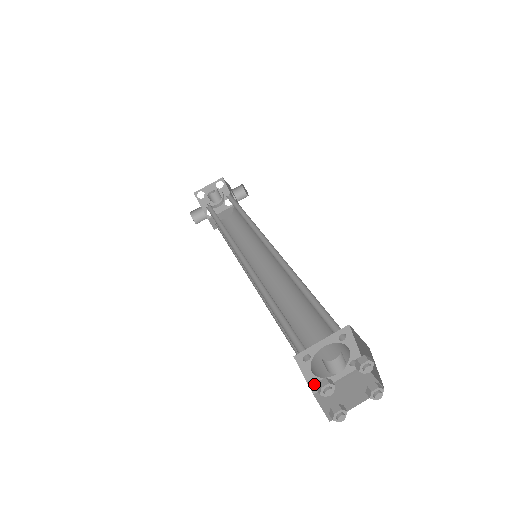
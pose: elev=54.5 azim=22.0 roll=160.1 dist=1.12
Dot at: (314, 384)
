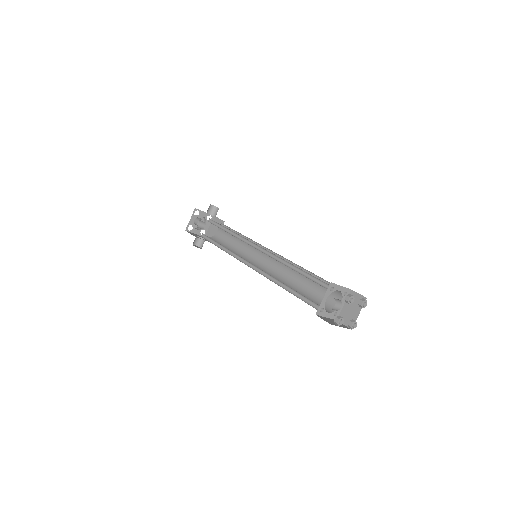
Dot at: (333, 316)
